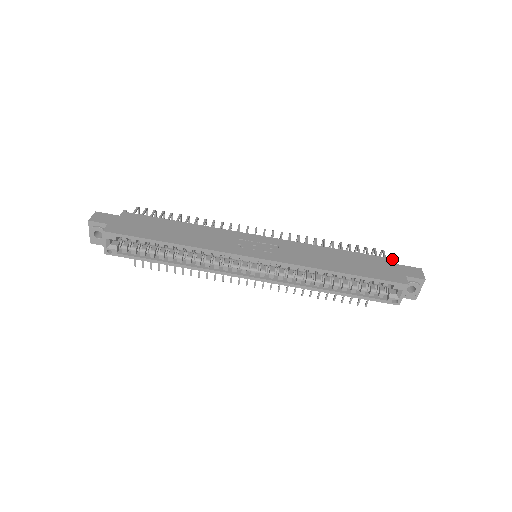
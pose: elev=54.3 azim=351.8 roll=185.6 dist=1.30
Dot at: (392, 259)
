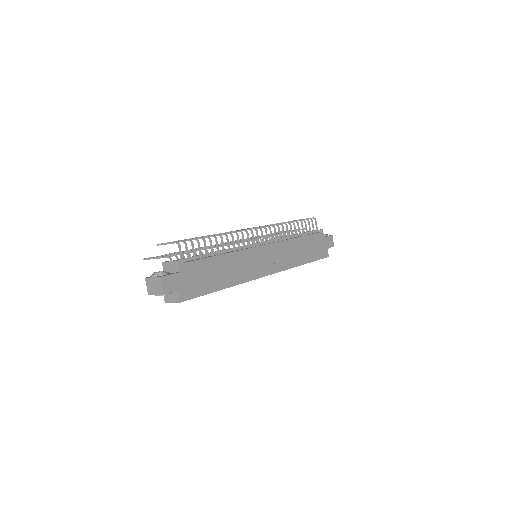
Dot at: (322, 233)
